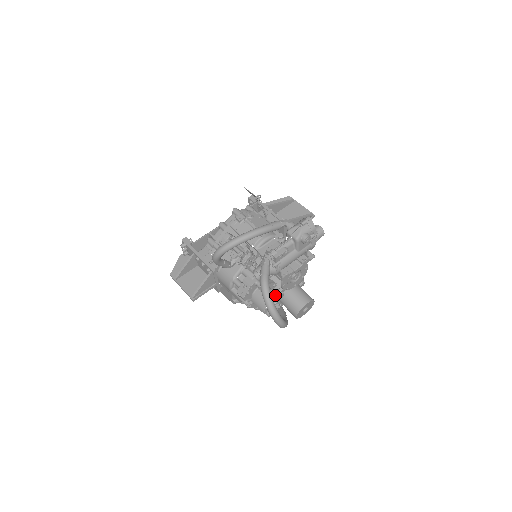
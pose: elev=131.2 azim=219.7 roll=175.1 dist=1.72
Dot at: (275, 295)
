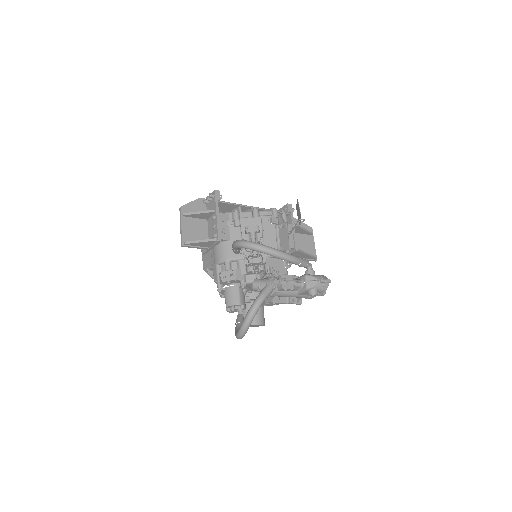
Dot at: occluded
